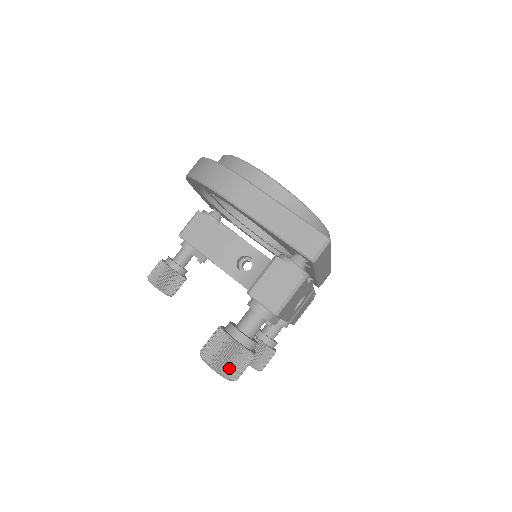
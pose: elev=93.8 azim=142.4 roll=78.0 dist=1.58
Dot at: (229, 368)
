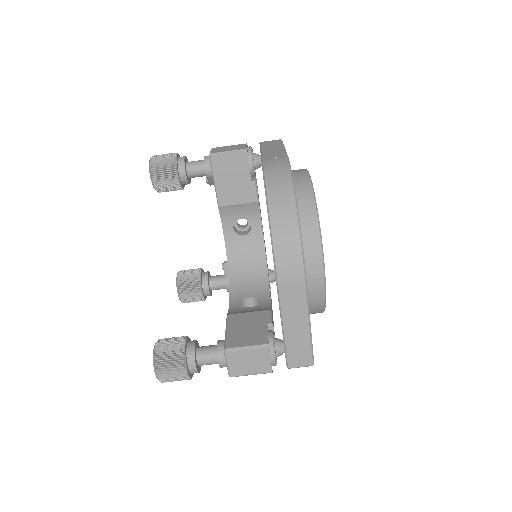
Dot at: (168, 381)
